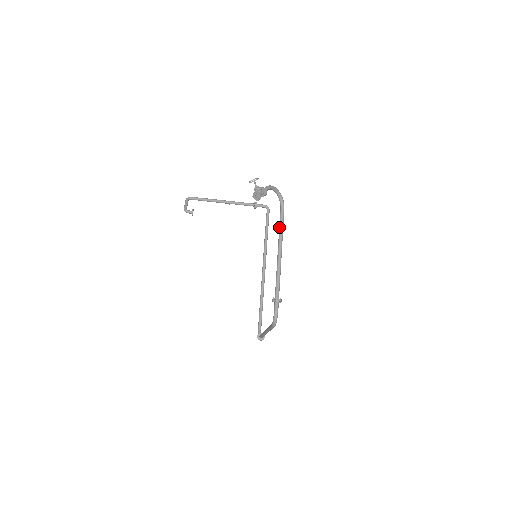
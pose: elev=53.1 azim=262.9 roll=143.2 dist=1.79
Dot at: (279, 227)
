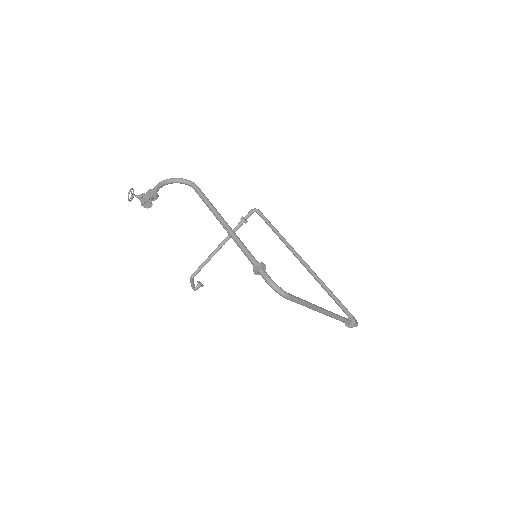
Dot at: occluded
